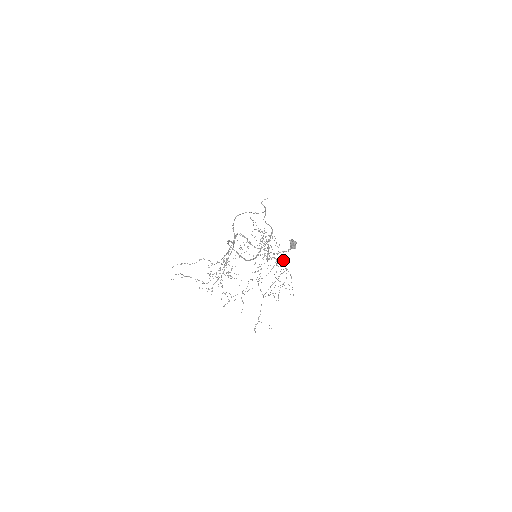
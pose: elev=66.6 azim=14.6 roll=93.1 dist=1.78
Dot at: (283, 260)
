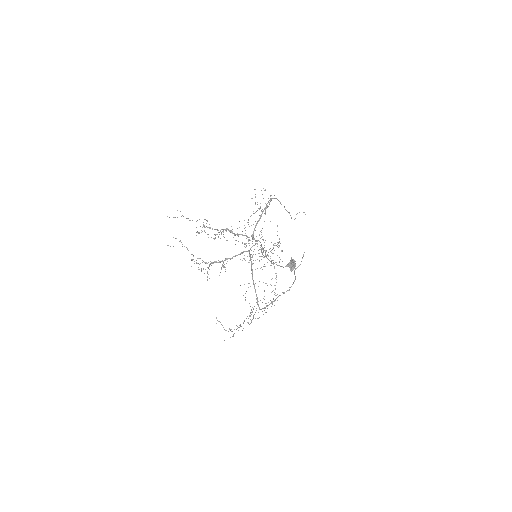
Dot at: occluded
